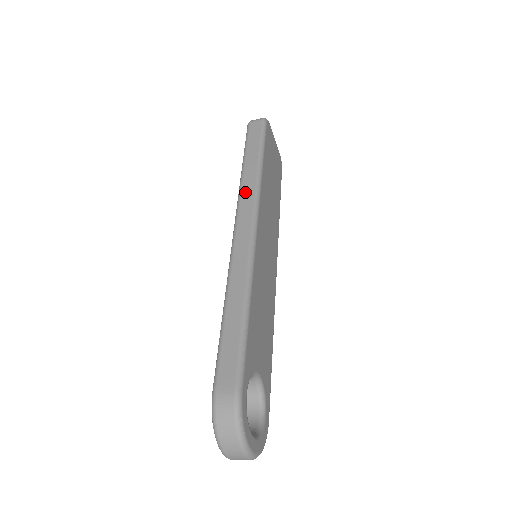
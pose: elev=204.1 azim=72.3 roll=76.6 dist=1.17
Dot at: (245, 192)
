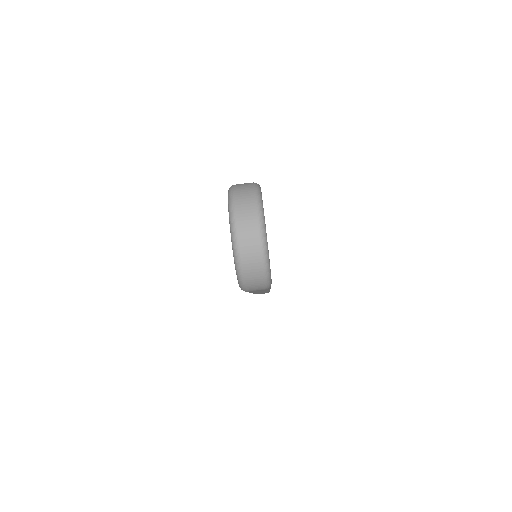
Dot at: occluded
